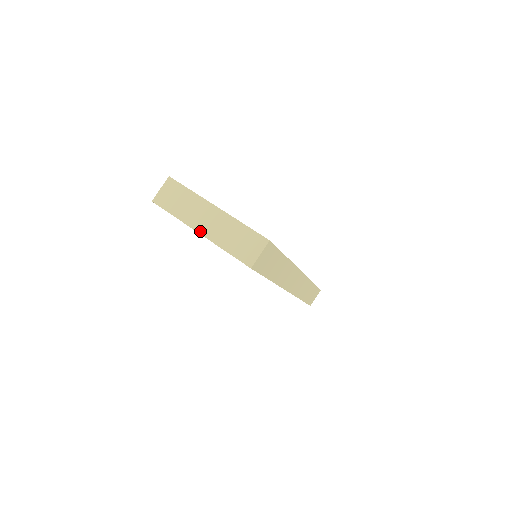
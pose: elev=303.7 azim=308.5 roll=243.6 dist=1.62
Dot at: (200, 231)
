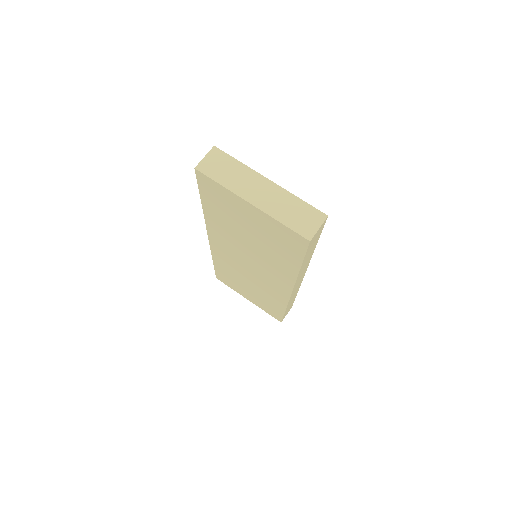
Dot at: (252, 202)
